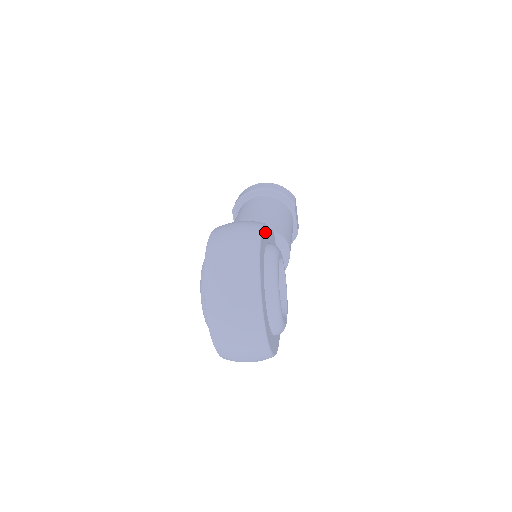
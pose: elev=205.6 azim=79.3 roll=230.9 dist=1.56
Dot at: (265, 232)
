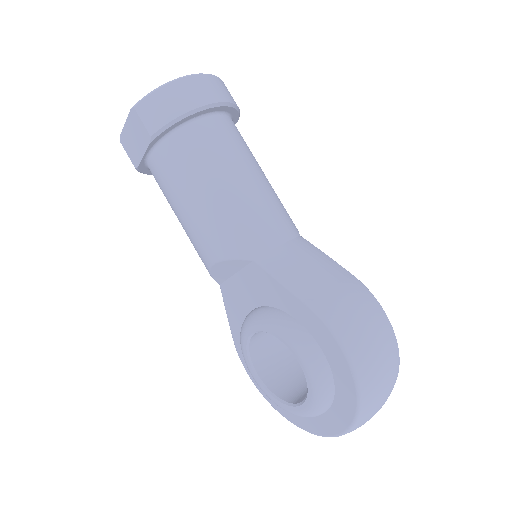
Dot at: occluded
